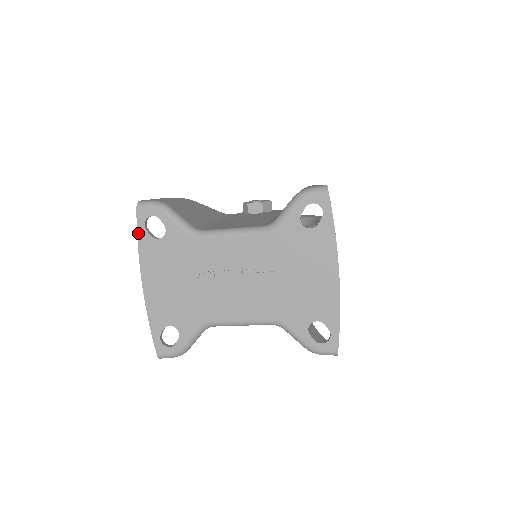
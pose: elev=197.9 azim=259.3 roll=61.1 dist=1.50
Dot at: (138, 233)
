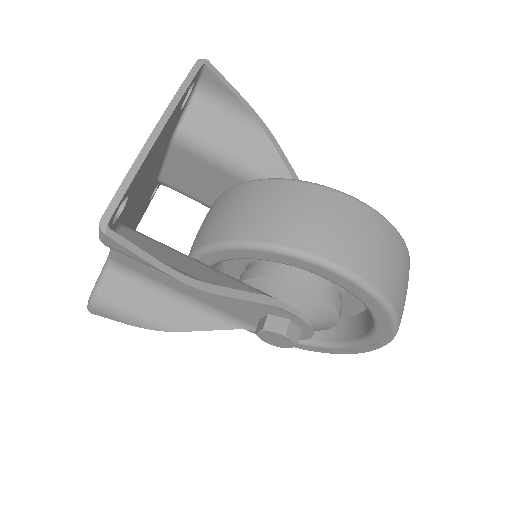
Dot at: occluded
